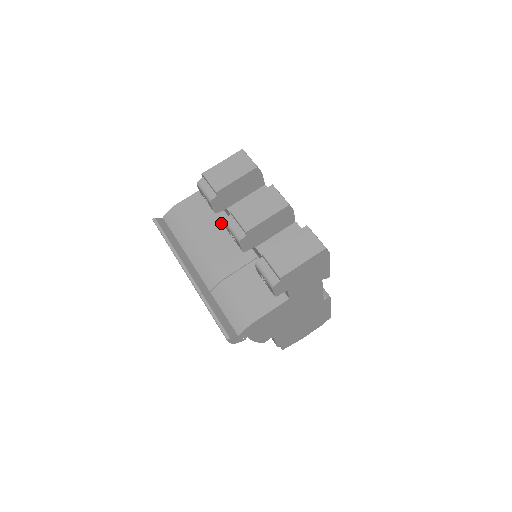
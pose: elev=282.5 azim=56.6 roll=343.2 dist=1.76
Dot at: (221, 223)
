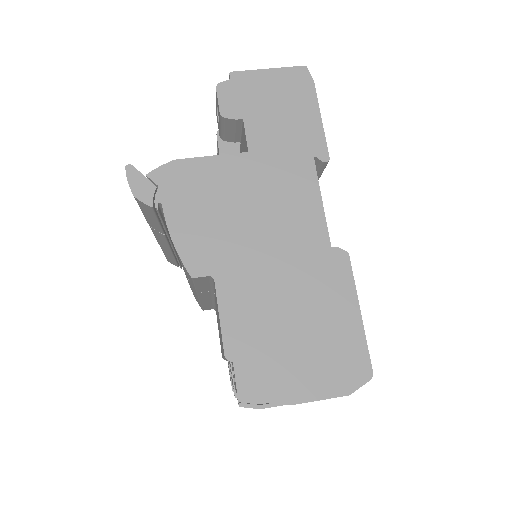
Dot at: occluded
